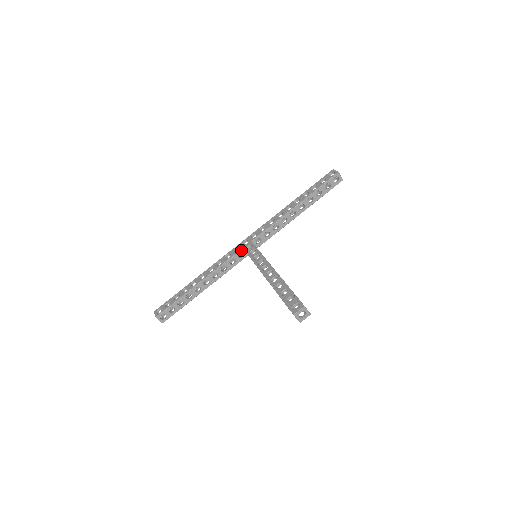
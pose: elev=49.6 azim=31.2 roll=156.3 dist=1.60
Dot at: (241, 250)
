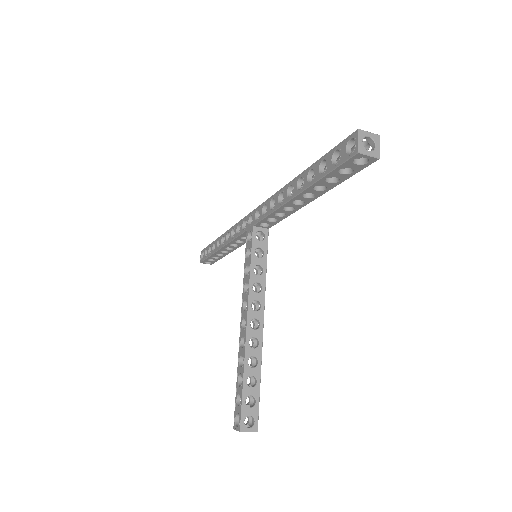
Dot at: (246, 231)
